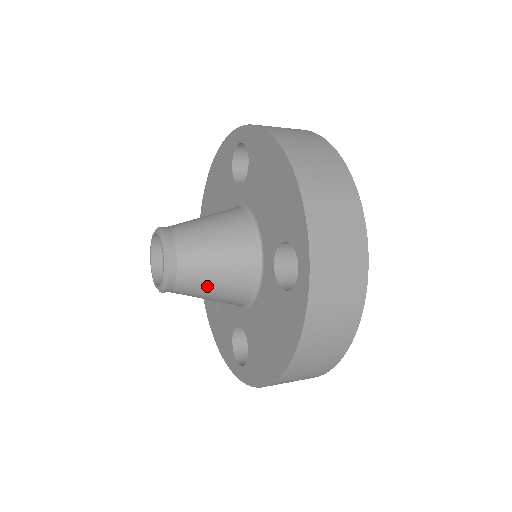
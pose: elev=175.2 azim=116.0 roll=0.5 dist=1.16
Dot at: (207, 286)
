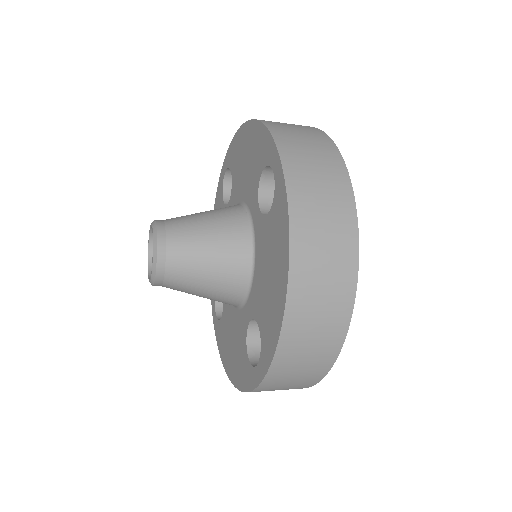
Dot at: occluded
